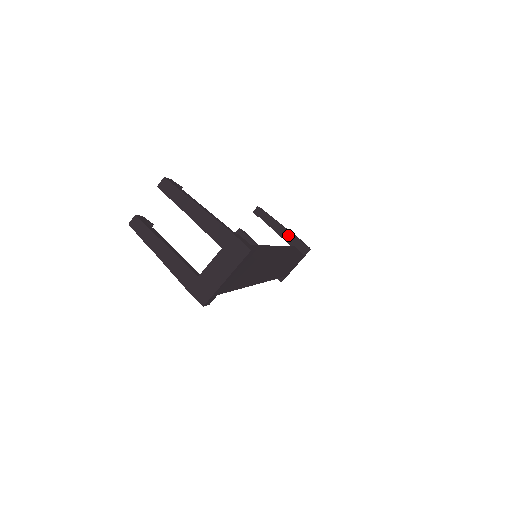
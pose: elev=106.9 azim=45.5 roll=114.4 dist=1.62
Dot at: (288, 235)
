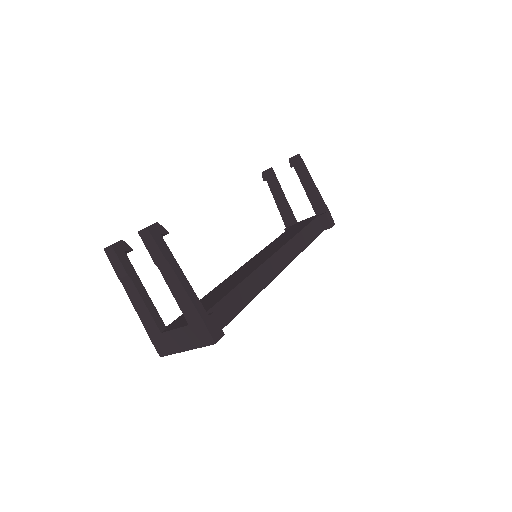
Dot at: (316, 200)
